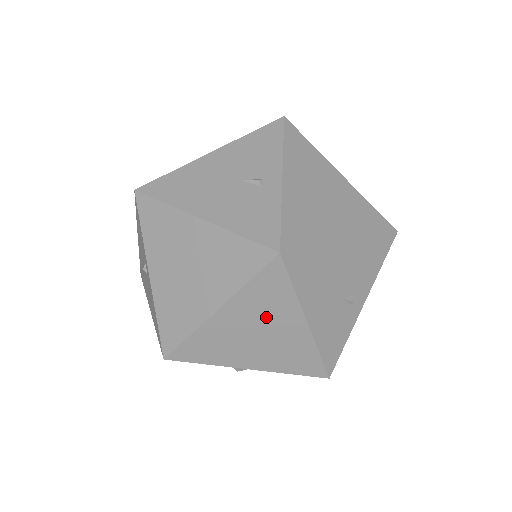
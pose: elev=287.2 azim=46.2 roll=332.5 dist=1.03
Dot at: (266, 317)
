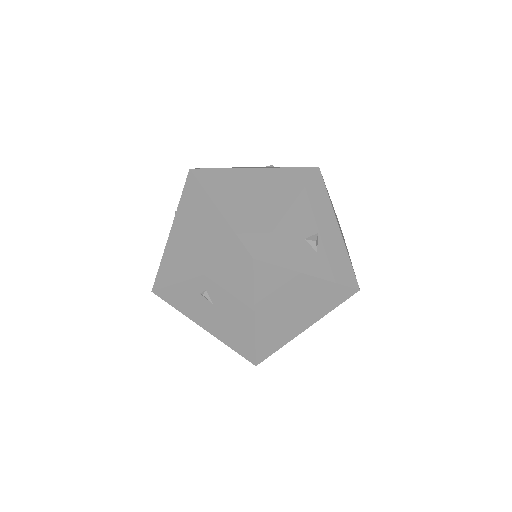
Dot at: (238, 187)
